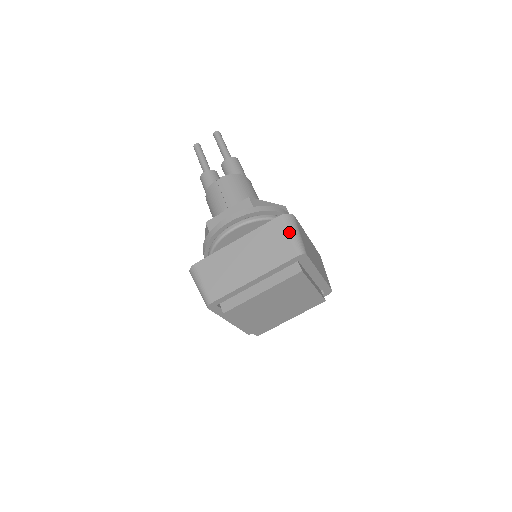
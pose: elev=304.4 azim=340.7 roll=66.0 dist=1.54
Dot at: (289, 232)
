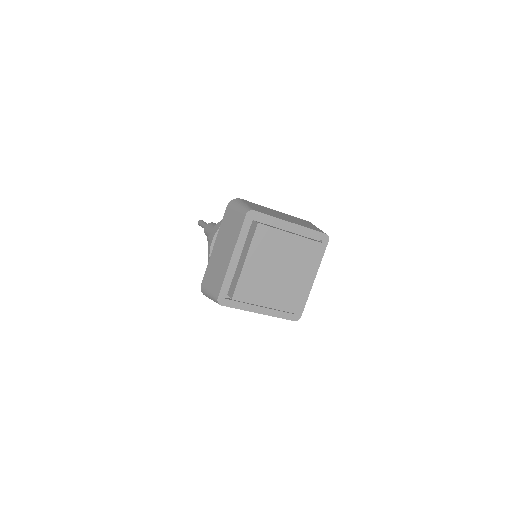
Dot at: occluded
